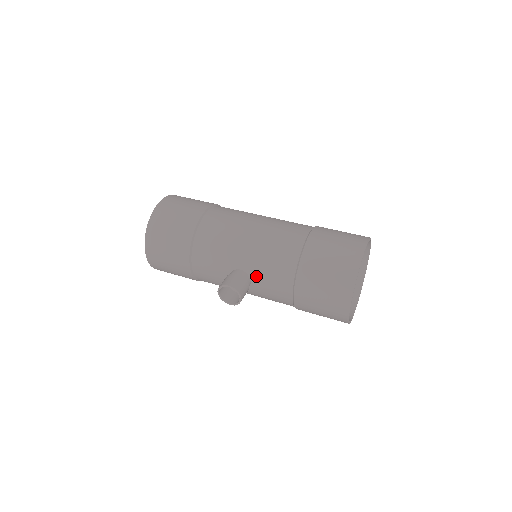
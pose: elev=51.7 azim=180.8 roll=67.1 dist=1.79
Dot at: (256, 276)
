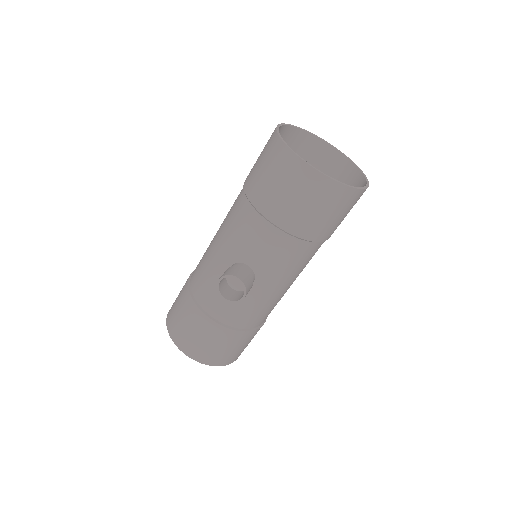
Dot at: (243, 254)
